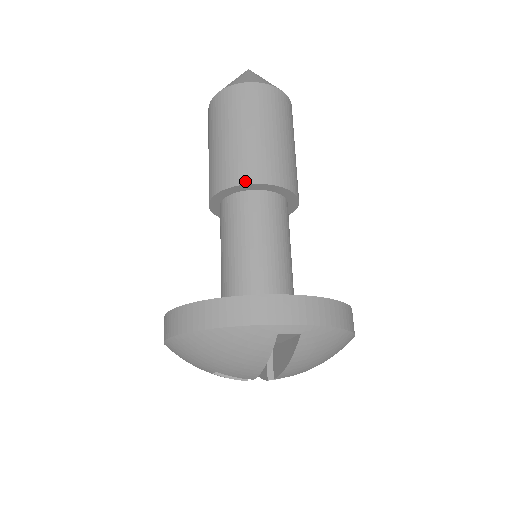
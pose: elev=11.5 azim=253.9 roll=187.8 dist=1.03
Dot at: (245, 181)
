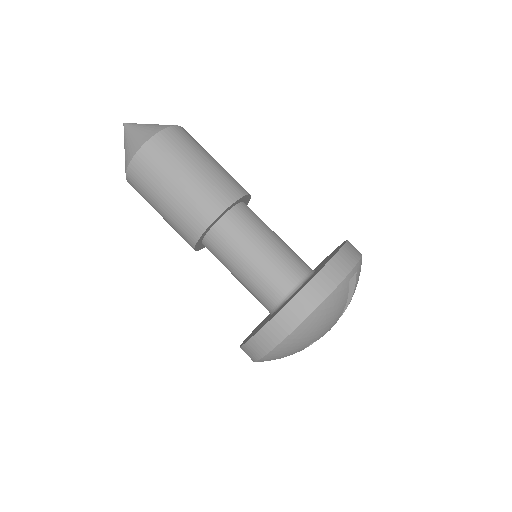
Dot at: (225, 206)
